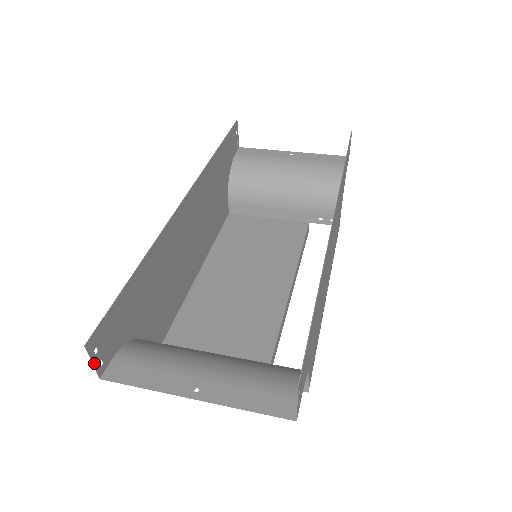
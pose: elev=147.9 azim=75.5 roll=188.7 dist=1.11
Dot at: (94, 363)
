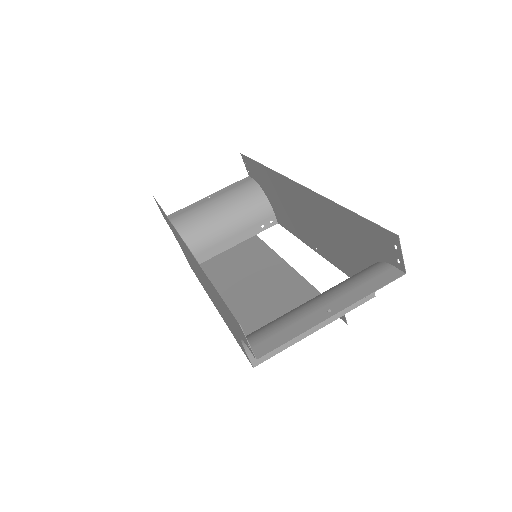
Dot at: (248, 344)
